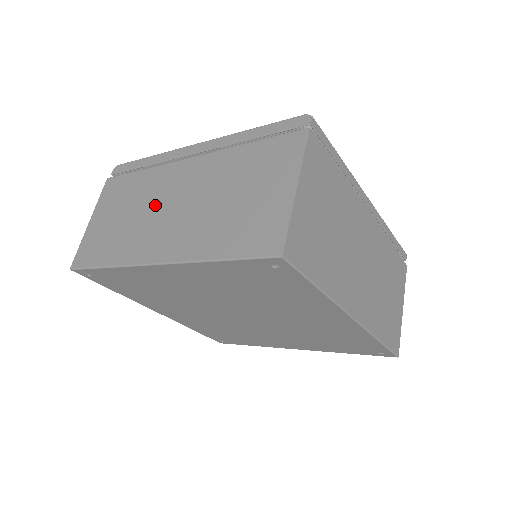
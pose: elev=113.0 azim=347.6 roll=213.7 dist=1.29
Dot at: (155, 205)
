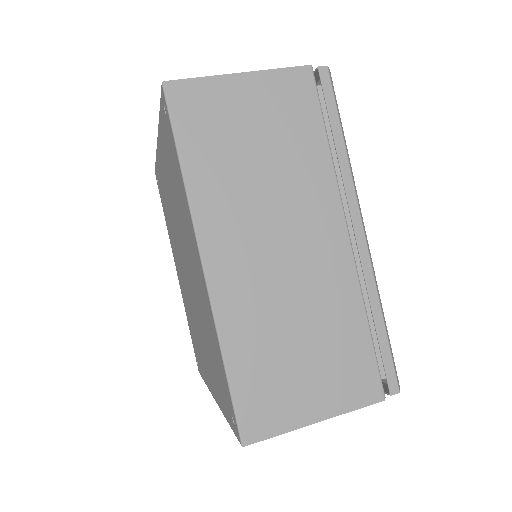
Dot at: occluded
